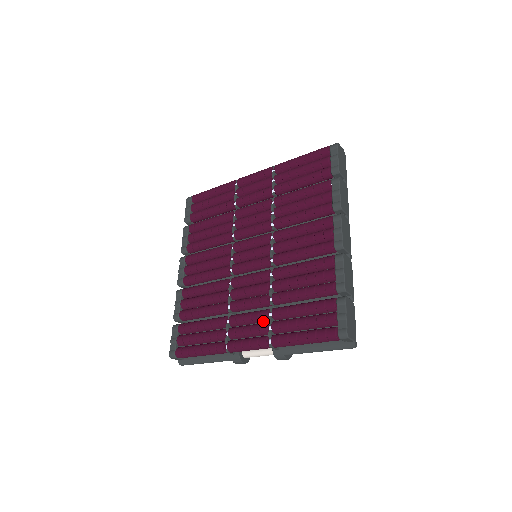
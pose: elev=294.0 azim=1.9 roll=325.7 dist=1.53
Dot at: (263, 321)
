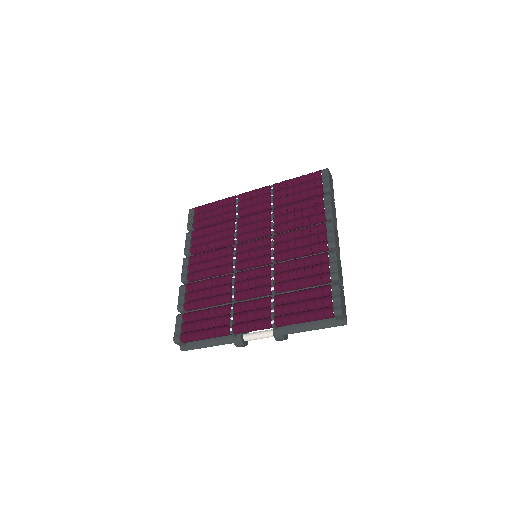
Dot at: (265, 306)
